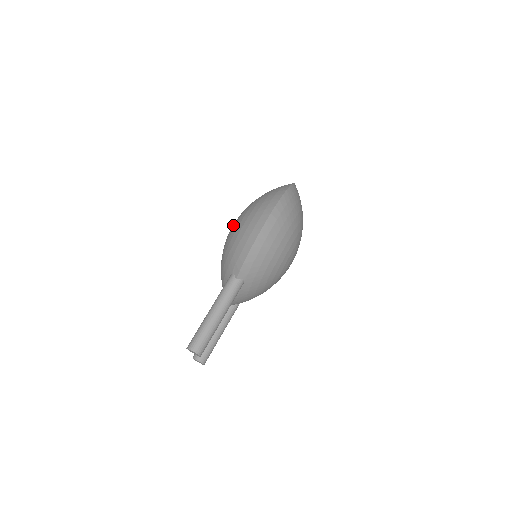
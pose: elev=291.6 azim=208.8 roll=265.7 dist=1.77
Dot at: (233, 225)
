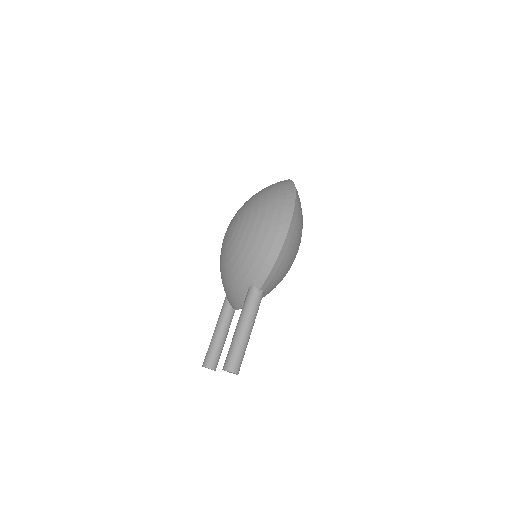
Dot at: (237, 230)
